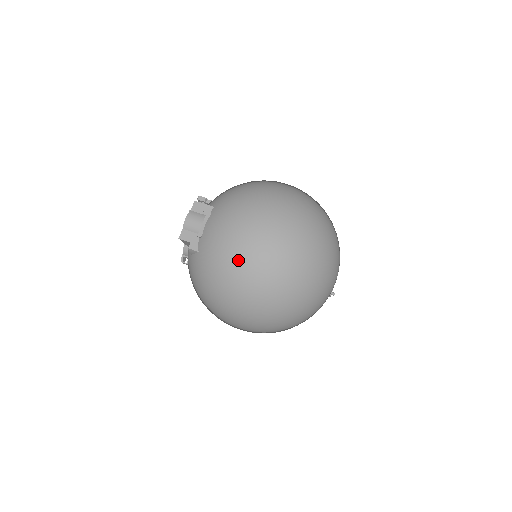
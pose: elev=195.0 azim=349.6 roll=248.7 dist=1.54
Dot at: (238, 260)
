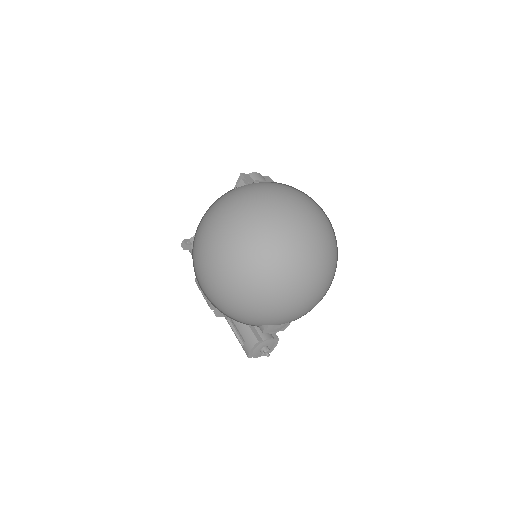
Dot at: (275, 196)
